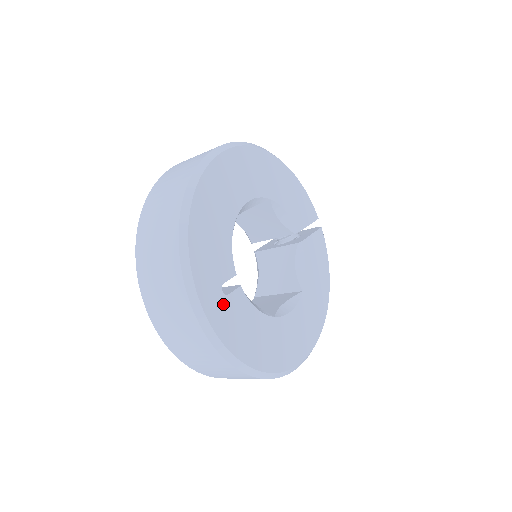
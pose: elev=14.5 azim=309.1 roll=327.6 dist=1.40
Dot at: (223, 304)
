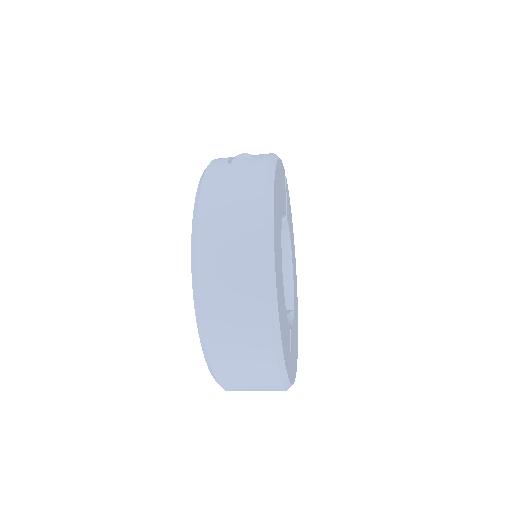
Dot at: (292, 360)
